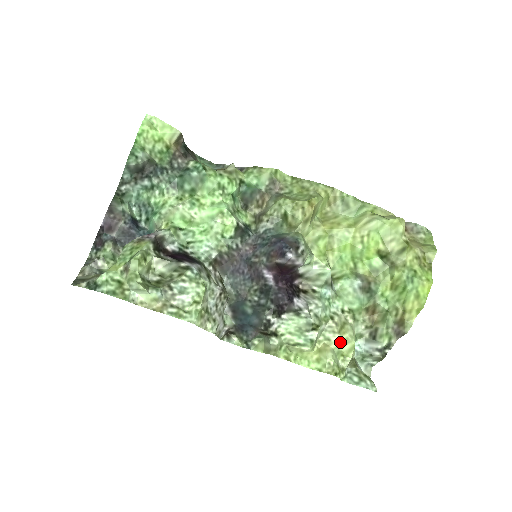
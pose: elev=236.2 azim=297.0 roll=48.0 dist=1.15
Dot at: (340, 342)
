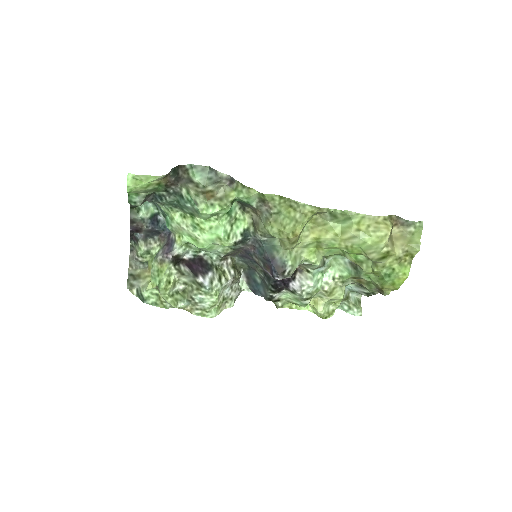
Dot at: (330, 300)
